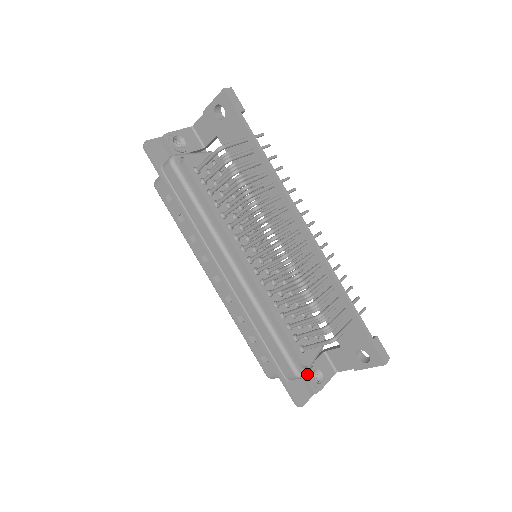
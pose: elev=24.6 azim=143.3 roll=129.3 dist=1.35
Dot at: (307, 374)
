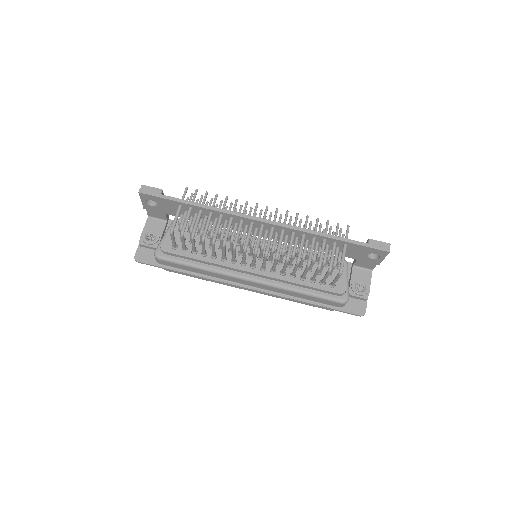
Dot at: (351, 292)
